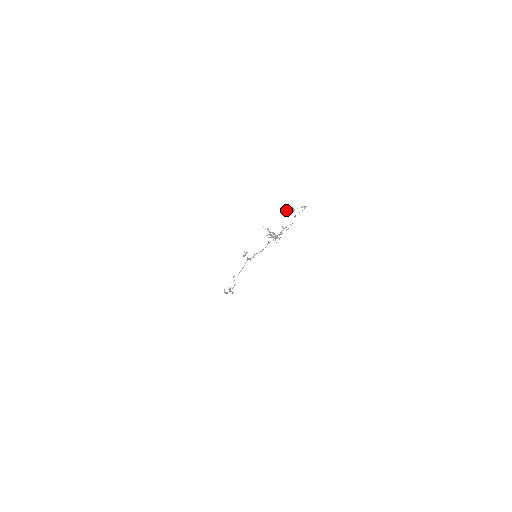
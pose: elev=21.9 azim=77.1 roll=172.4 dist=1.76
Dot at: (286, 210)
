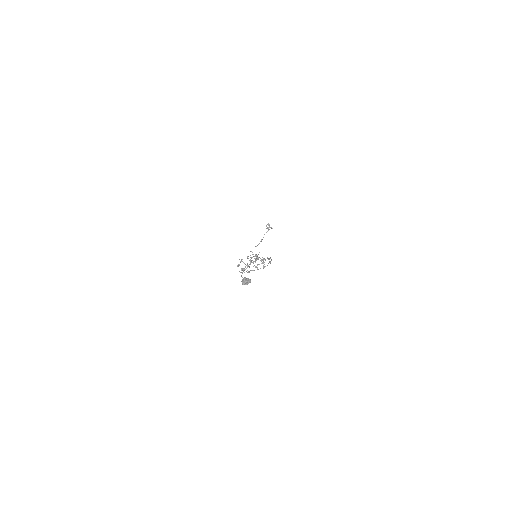
Dot at: occluded
